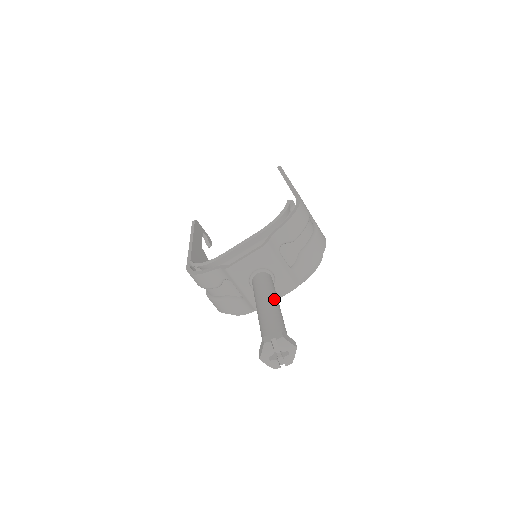
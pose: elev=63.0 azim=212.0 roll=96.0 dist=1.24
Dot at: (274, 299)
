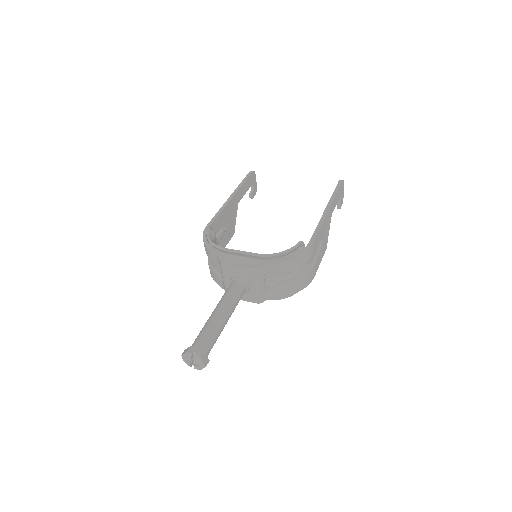
Dot at: (227, 315)
